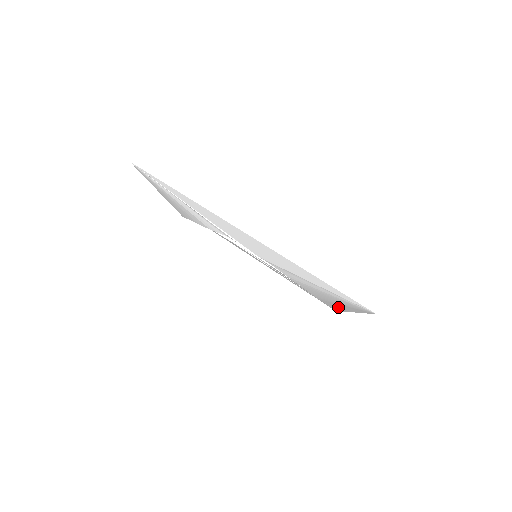
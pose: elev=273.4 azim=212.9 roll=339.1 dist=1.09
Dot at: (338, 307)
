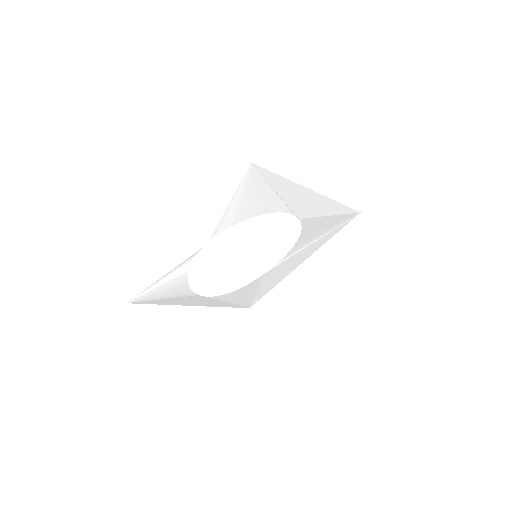
Dot at: (316, 203)
